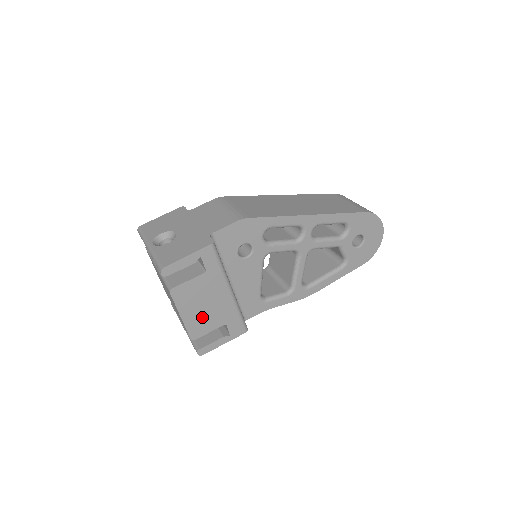
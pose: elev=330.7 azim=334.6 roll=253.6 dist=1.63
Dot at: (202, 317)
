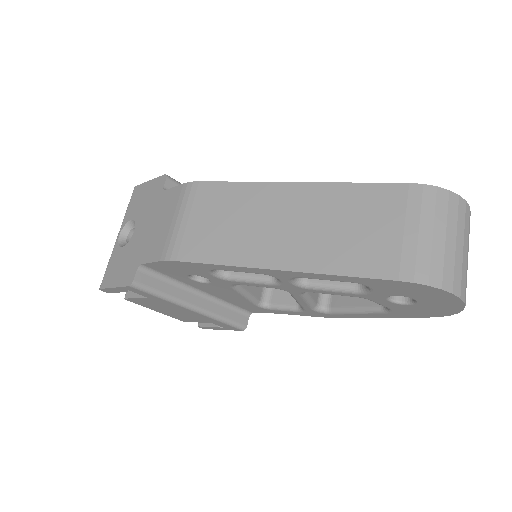
Dot at: (179, 315)
